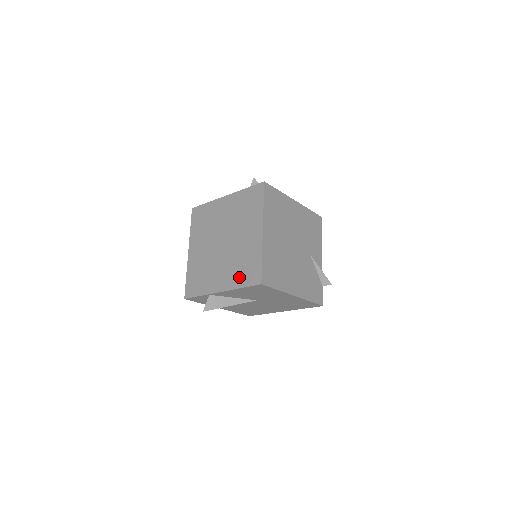
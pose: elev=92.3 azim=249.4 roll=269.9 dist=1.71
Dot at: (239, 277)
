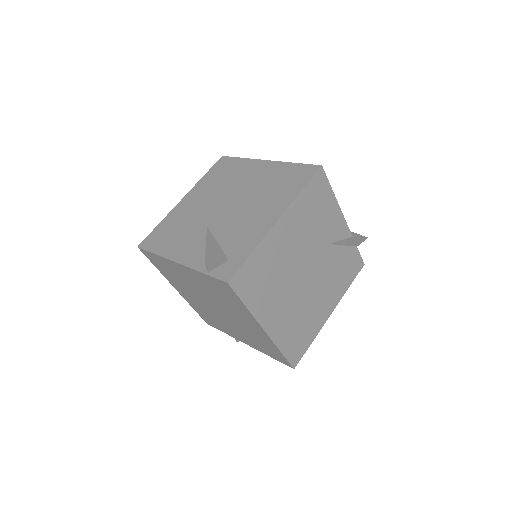
Dot at: (261, 349)
